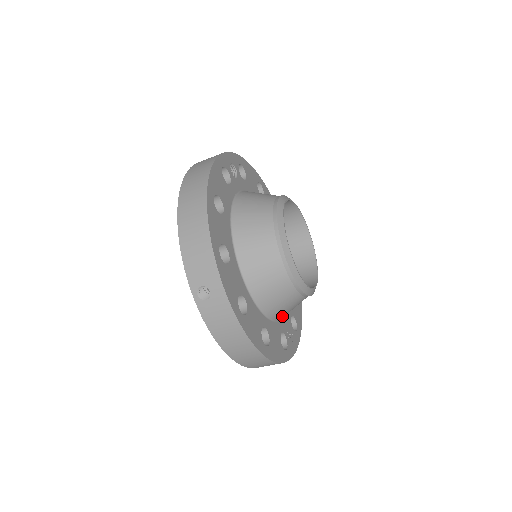
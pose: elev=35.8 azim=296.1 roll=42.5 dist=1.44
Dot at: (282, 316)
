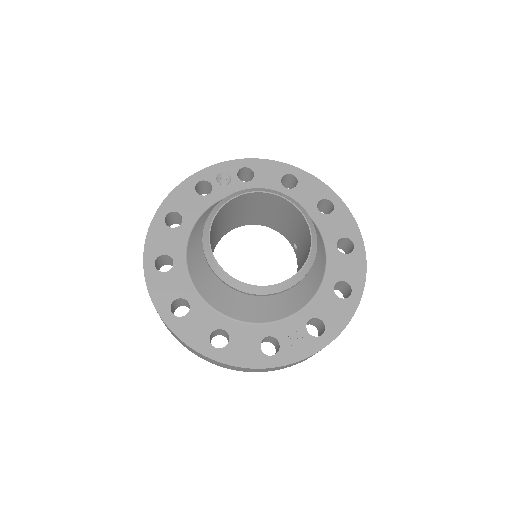
Dot at: (261, 318)
